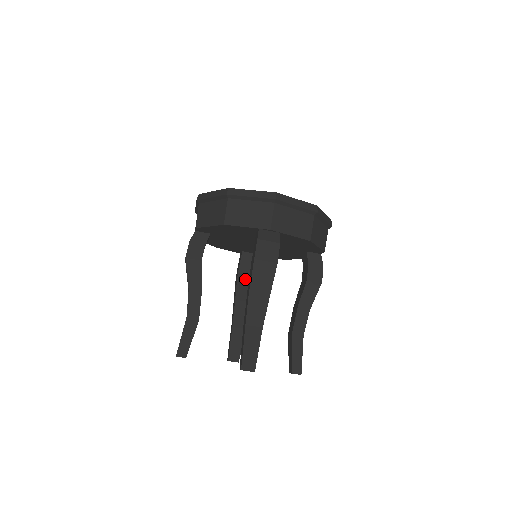
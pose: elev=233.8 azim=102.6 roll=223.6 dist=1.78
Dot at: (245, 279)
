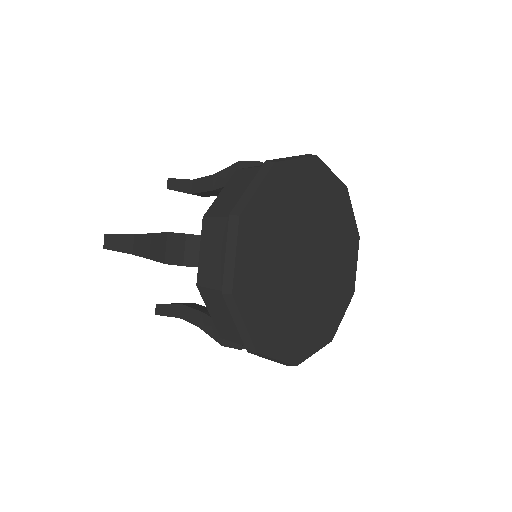
Dot at: occluded
